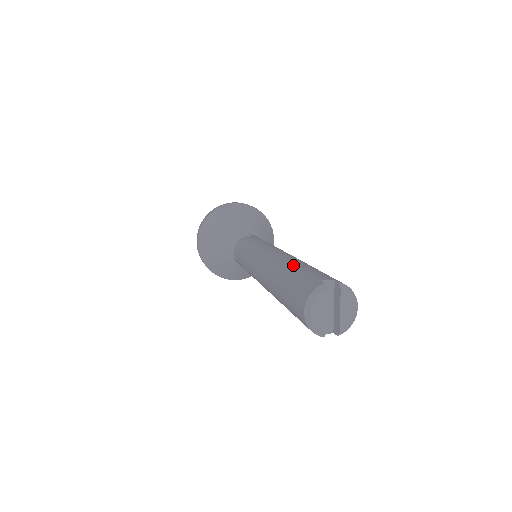
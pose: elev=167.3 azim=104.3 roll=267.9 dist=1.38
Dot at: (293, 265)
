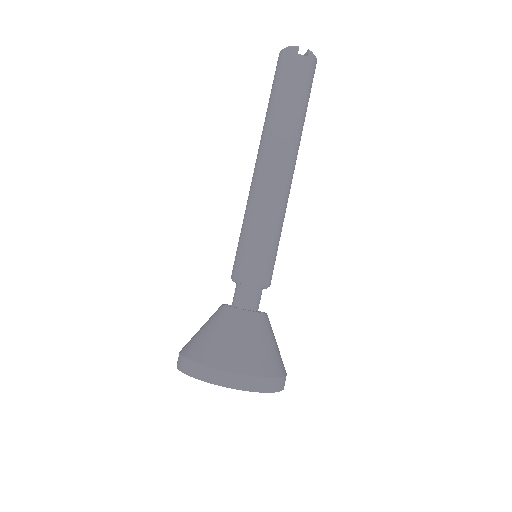
Dot at: occluded
